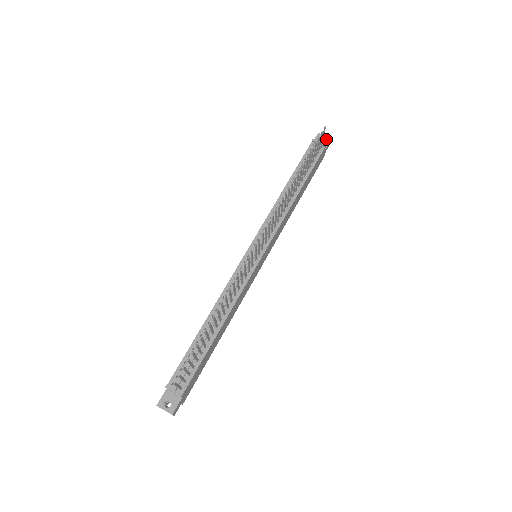
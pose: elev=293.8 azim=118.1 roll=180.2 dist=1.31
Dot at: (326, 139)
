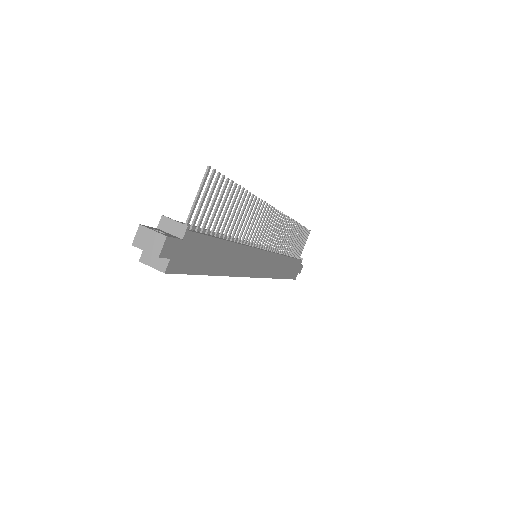
Dot at: occluded
